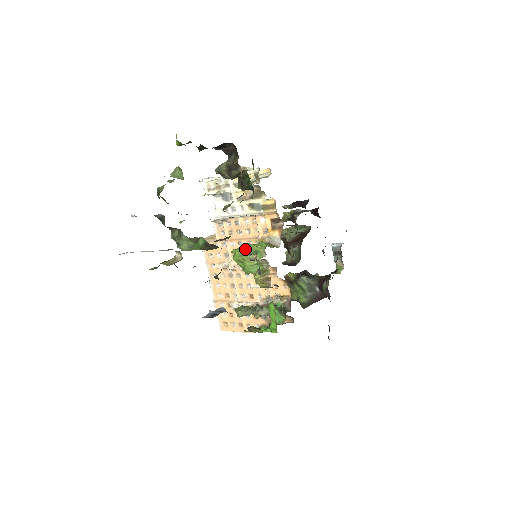
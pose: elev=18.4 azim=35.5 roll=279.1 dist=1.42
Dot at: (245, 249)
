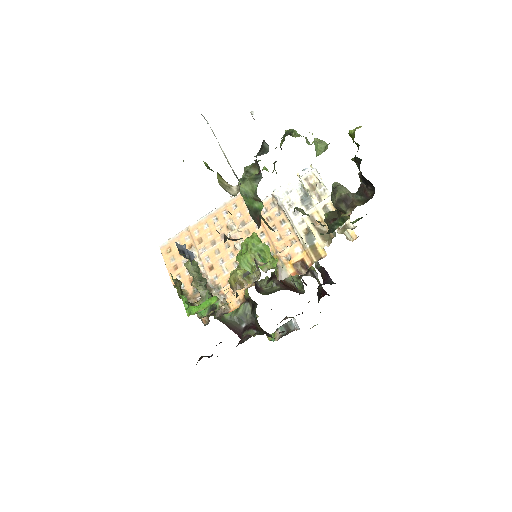
Dot at: (262, 247)
